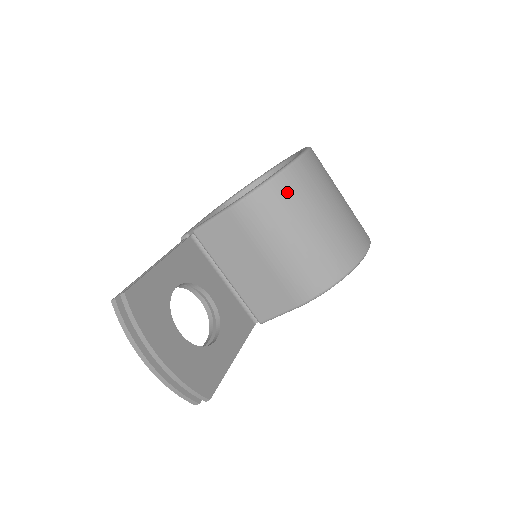
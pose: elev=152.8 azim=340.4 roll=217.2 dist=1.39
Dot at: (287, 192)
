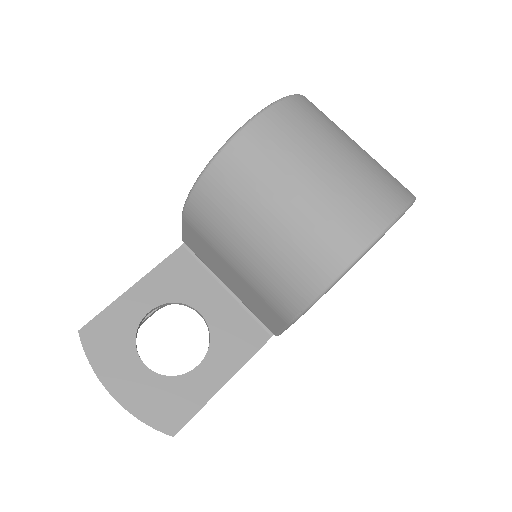
Dot at: (223, 187)
